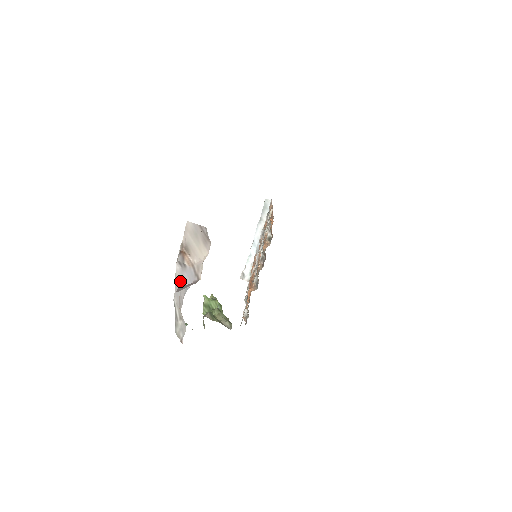
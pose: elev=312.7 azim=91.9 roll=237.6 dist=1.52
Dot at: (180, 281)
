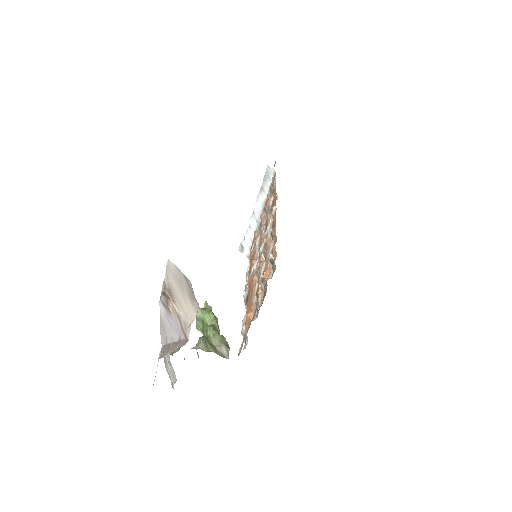
Dot at: (165, 325)
